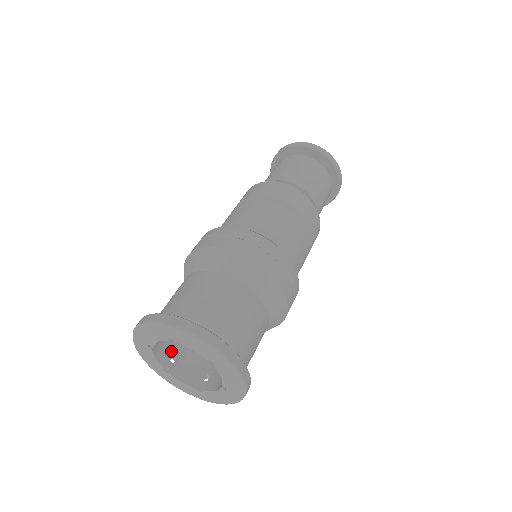
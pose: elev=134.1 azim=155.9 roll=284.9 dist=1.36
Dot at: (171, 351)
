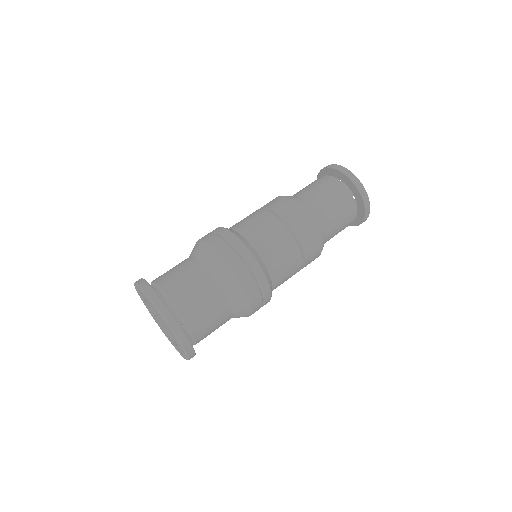
Dot at: occluded
